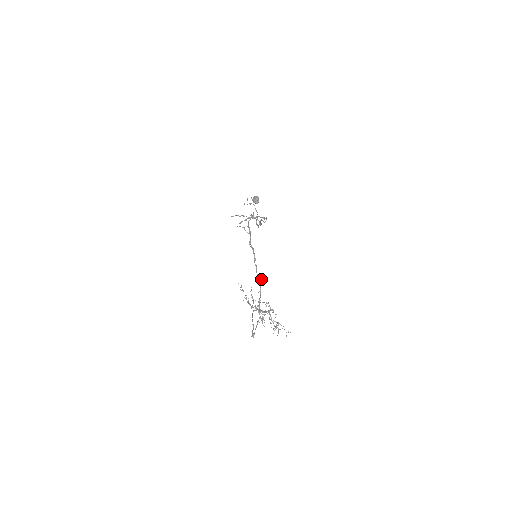
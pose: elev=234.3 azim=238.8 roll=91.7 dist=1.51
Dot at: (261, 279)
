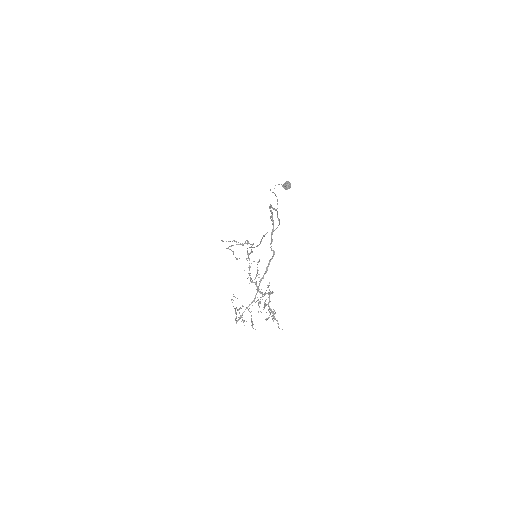
Dot at: (274, 253)
